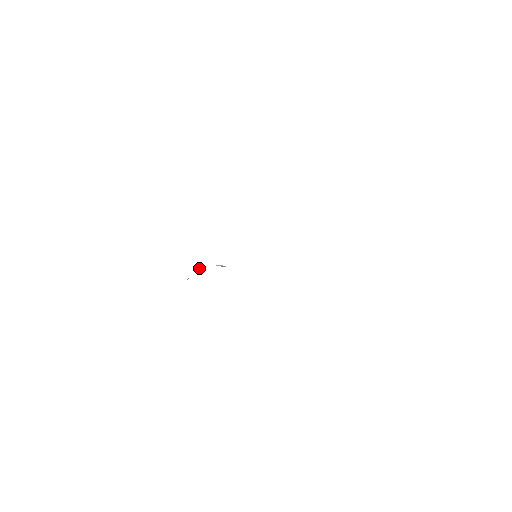
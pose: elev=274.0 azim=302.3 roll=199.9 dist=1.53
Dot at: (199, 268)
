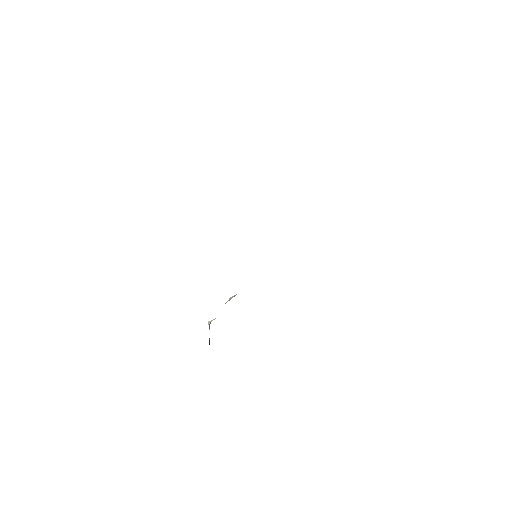
Dot at: (211, 321)
